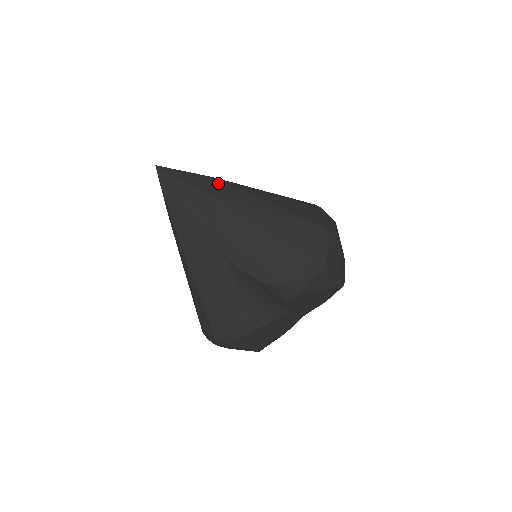
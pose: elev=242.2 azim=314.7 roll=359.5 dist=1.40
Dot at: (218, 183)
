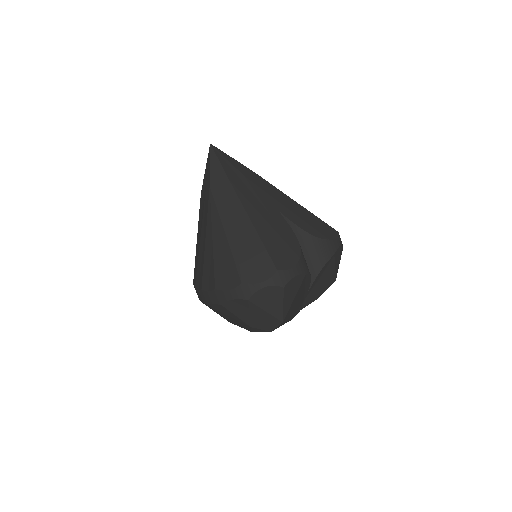
Dot at: occluded
